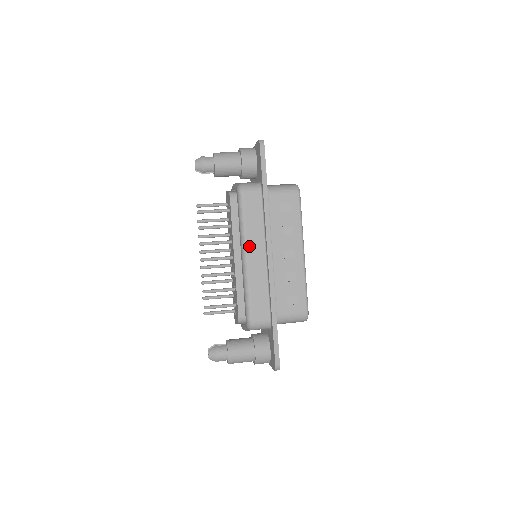
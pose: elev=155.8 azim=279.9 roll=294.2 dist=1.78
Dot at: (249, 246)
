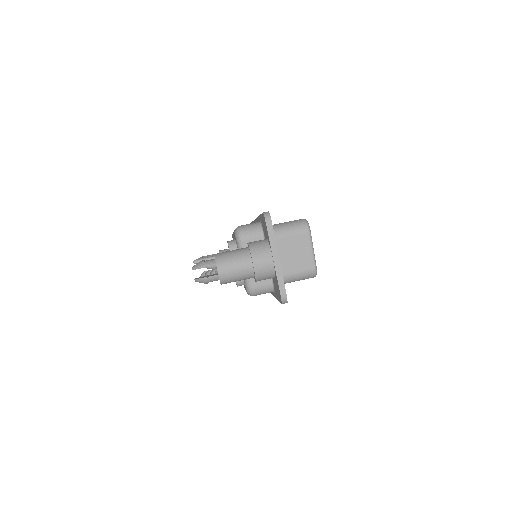
Dot at: occluded
